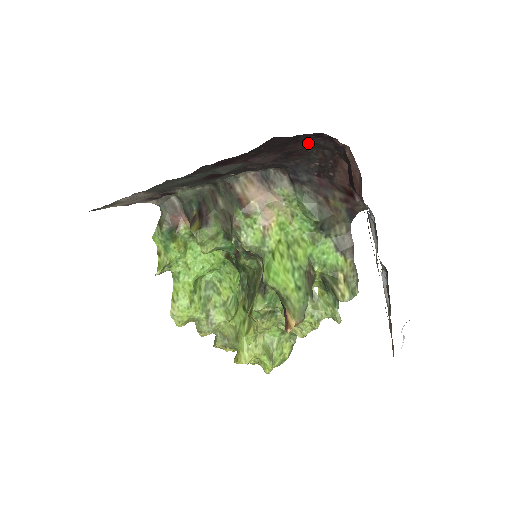
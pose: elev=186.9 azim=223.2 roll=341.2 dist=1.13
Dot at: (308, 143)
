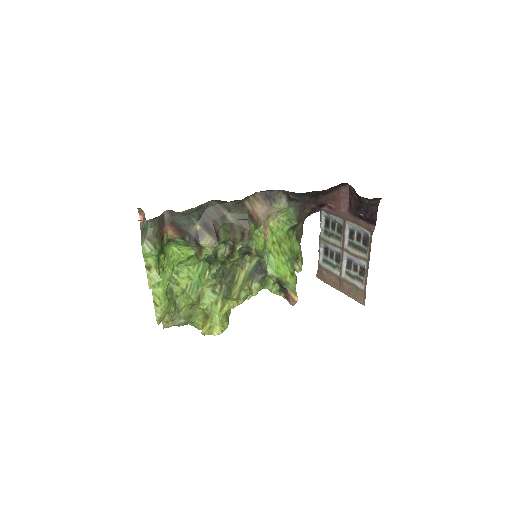
Dot at: occluded
